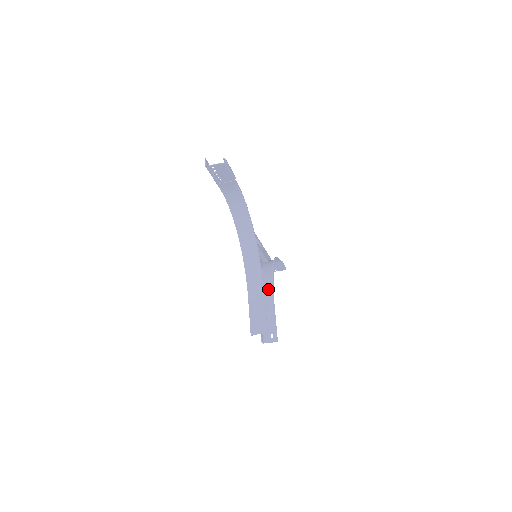
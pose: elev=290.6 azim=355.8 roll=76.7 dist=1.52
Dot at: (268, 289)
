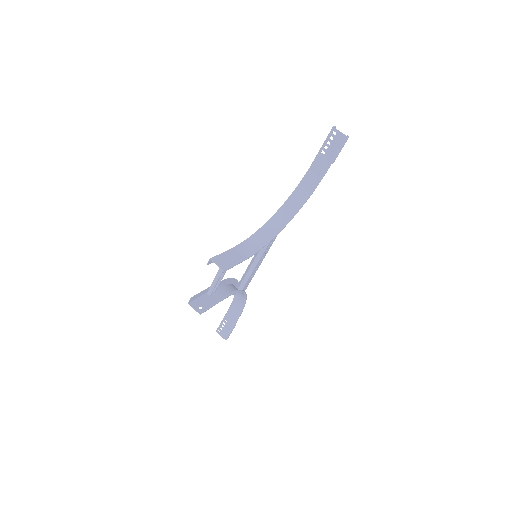
Dot at: (231, 290)
